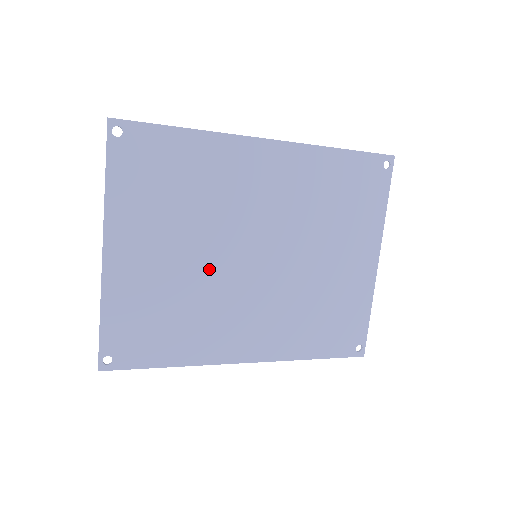
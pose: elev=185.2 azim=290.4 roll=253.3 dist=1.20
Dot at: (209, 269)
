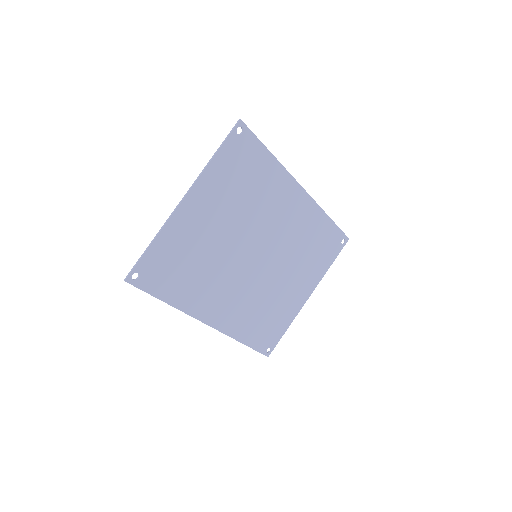
Dot at: (229, 249)
